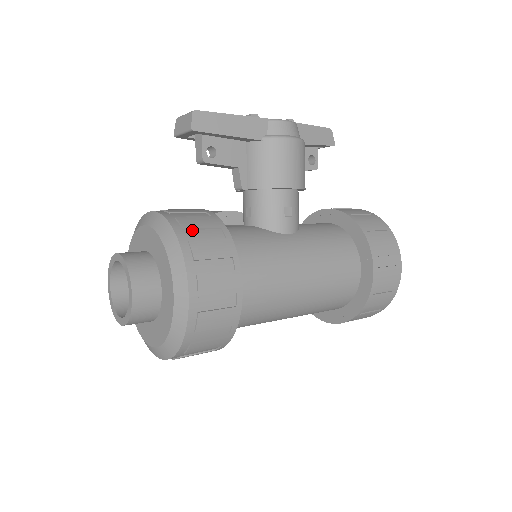
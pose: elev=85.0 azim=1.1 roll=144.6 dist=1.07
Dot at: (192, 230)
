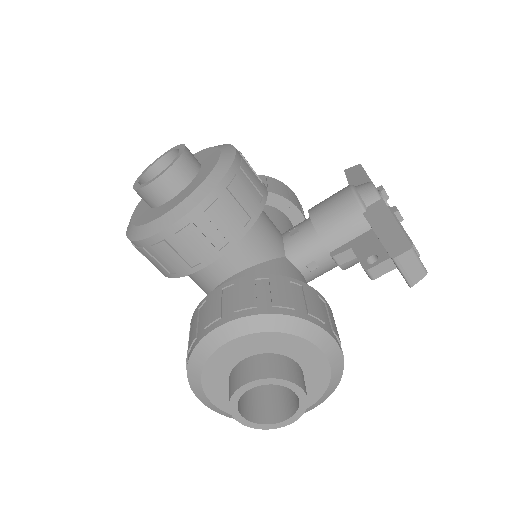
Dot at: occluded
